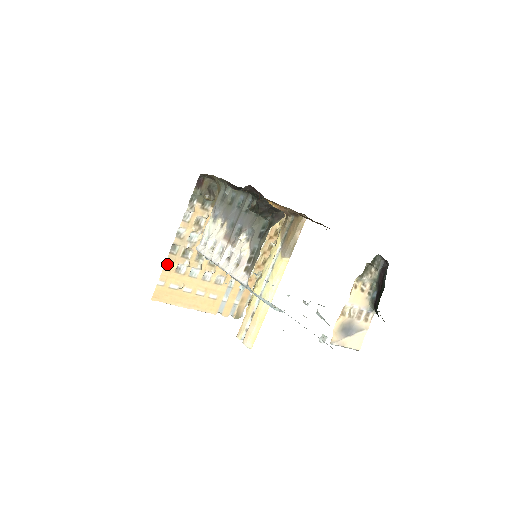
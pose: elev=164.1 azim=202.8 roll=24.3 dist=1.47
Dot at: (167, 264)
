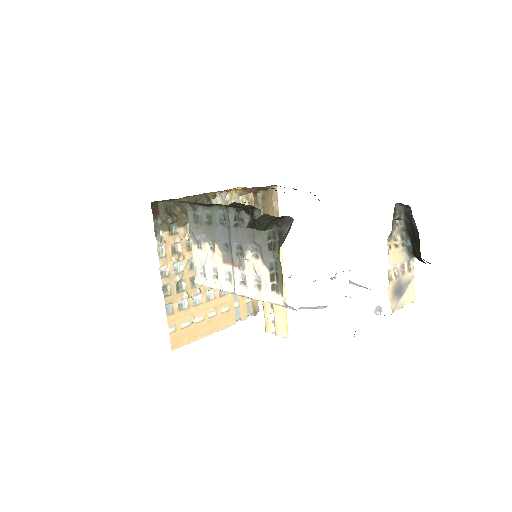
Dot at: (168, 309)
